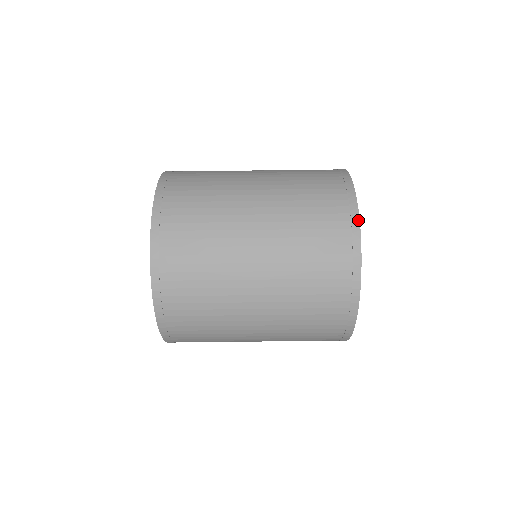
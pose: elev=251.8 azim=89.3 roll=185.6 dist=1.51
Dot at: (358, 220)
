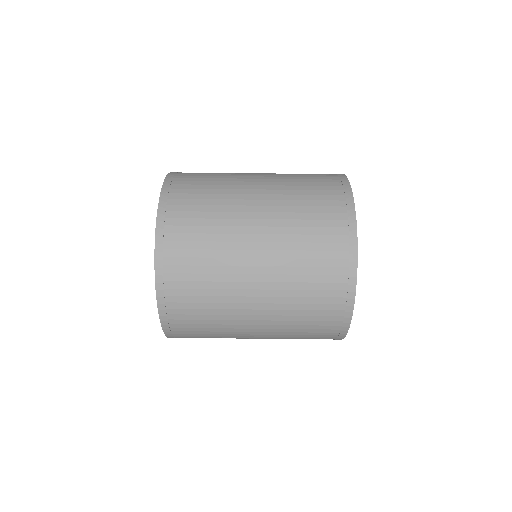
Dot at: (354, 212)
